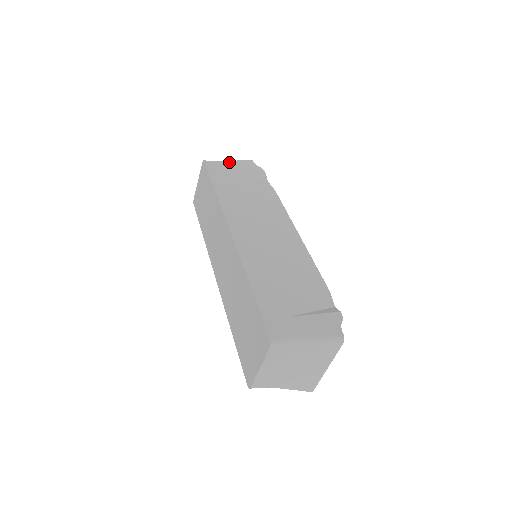
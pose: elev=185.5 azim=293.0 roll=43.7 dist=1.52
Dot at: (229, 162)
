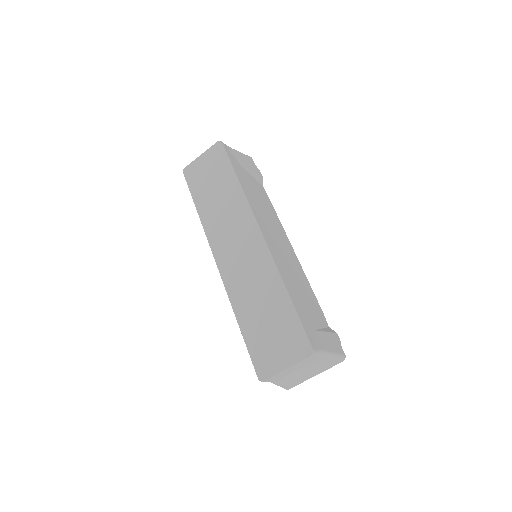
Dot at: (238, 152)
